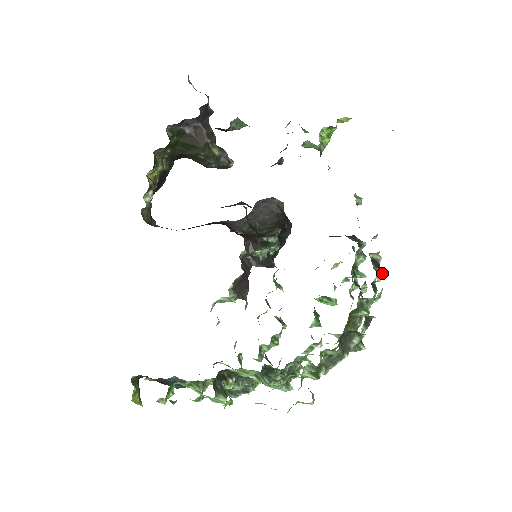
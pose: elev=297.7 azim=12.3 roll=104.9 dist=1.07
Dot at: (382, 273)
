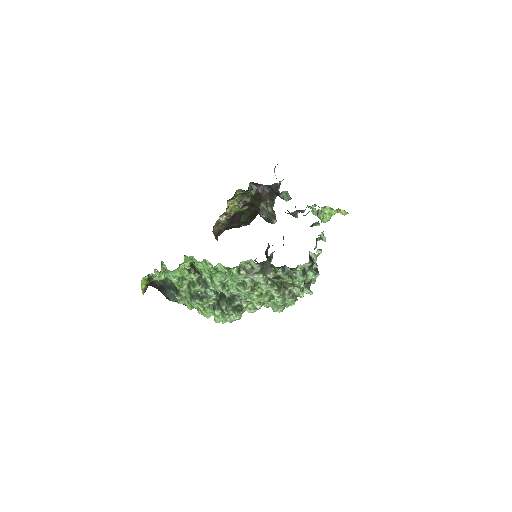
Dot at: (314, 272)
